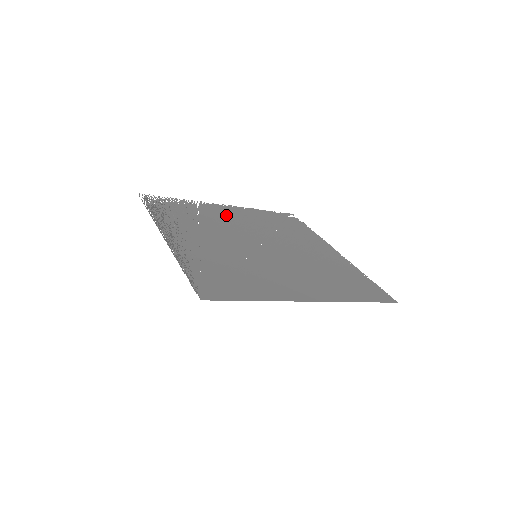
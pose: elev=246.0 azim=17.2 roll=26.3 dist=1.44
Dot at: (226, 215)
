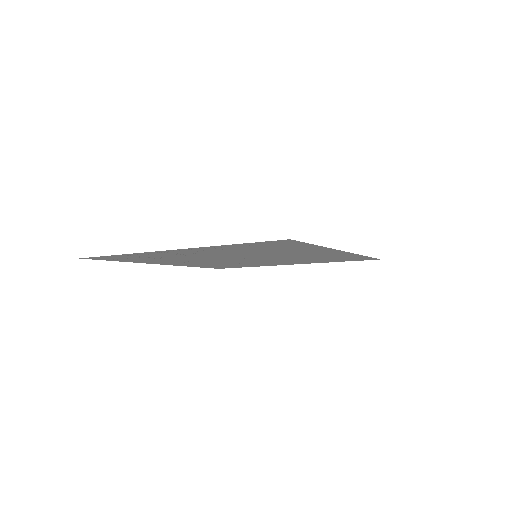
Dot at: (179, 262)
